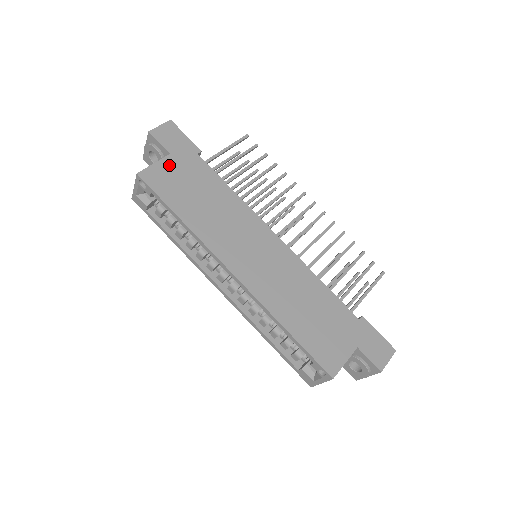
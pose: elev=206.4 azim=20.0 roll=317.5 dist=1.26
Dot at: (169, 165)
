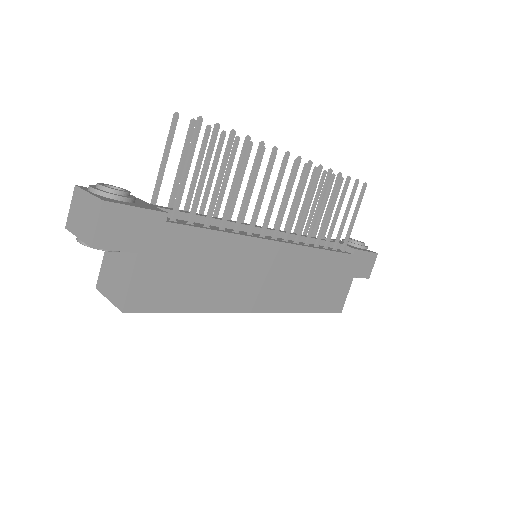
Dot at: (146, 268)
